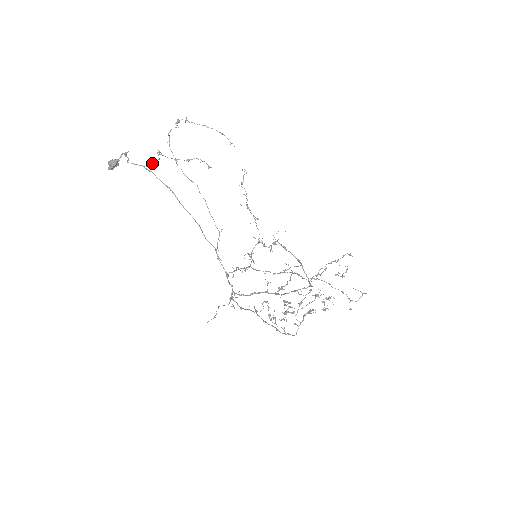
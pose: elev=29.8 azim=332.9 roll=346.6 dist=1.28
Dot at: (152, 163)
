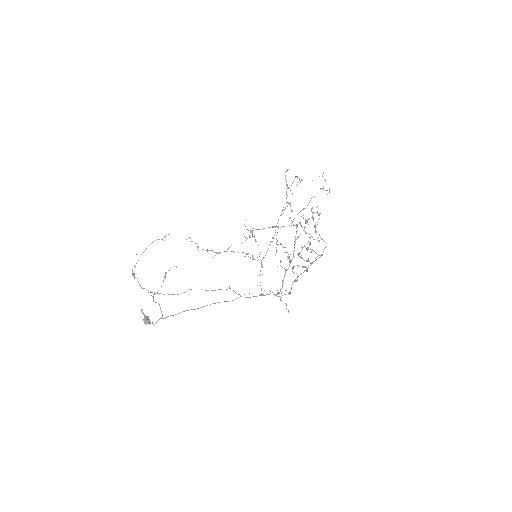
Dot at: (161, 311)
